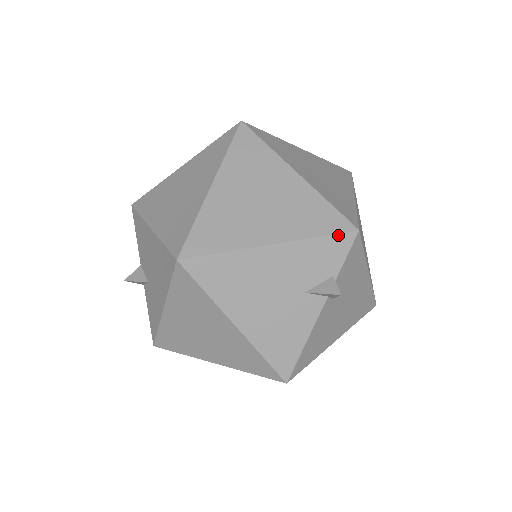
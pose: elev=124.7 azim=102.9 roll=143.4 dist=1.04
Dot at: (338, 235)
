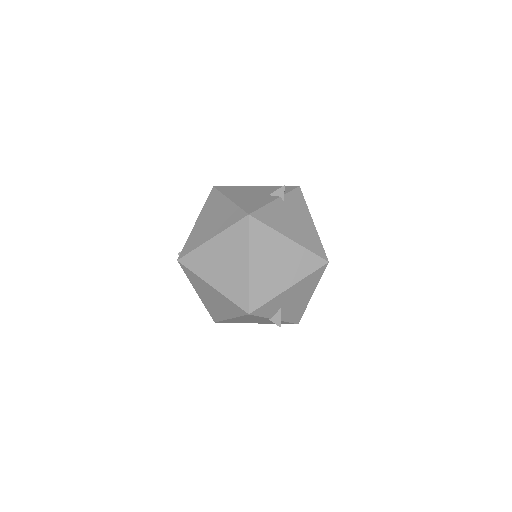
Dot at: (289, 186)
